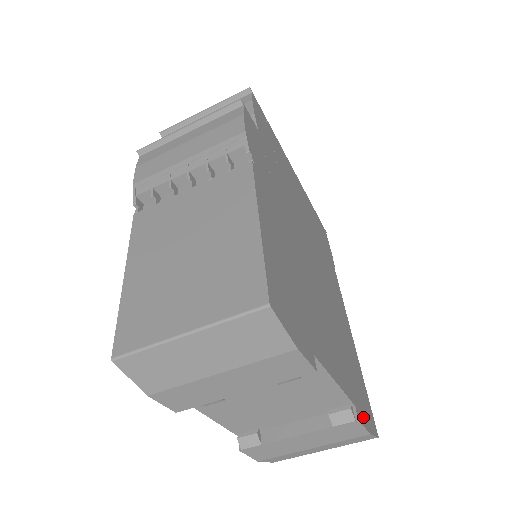
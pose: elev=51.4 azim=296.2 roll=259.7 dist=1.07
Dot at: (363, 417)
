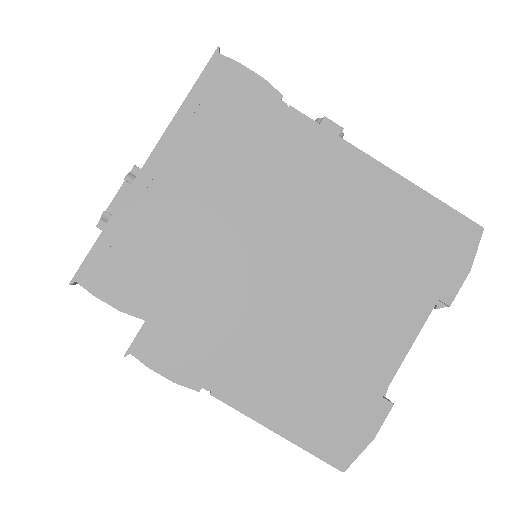
Dot at: (453, 277)
